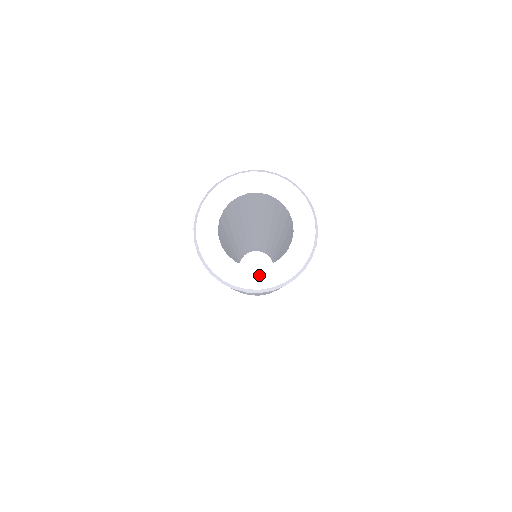
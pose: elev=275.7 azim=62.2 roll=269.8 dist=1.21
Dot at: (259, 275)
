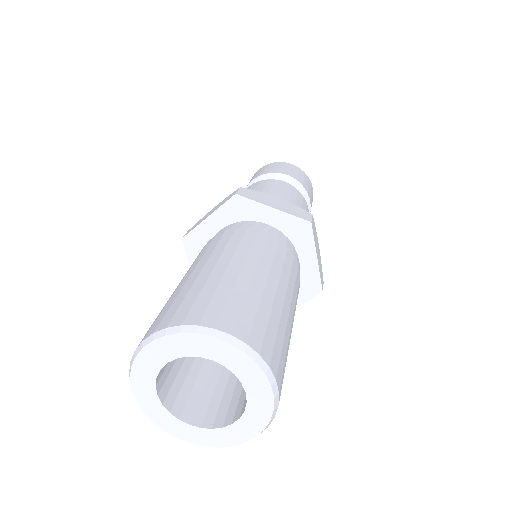
Dot at: (242, 427)
